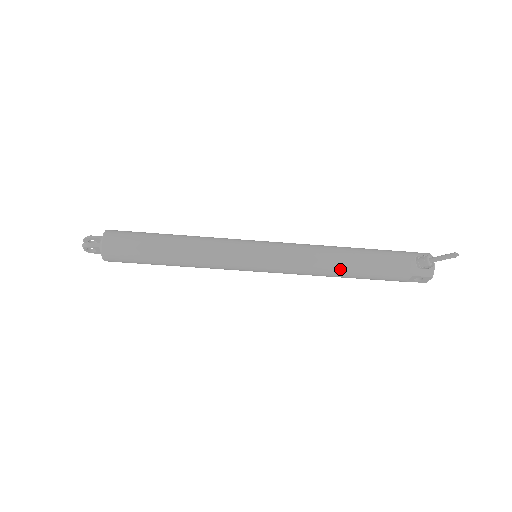
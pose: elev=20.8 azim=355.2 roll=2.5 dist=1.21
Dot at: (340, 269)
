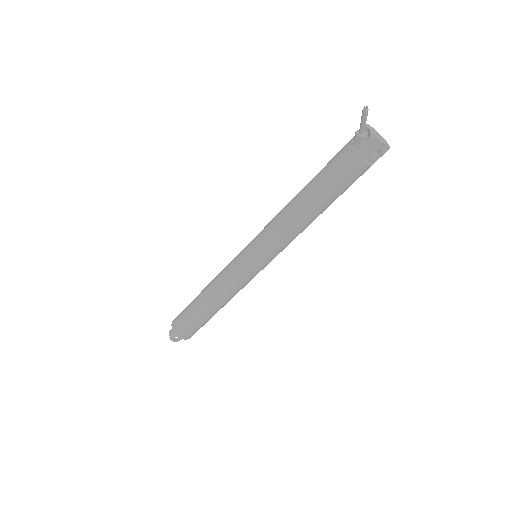
Dot at: (306, 211)
